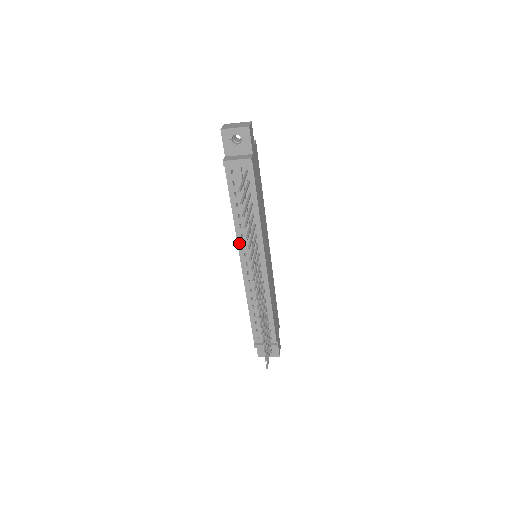
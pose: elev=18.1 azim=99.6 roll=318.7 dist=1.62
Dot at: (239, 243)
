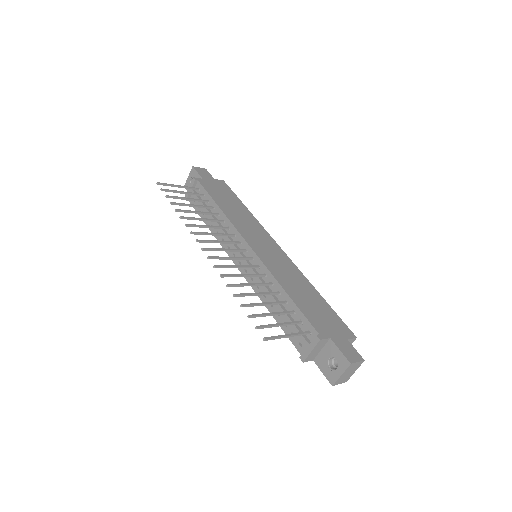
Dot at: occluded
